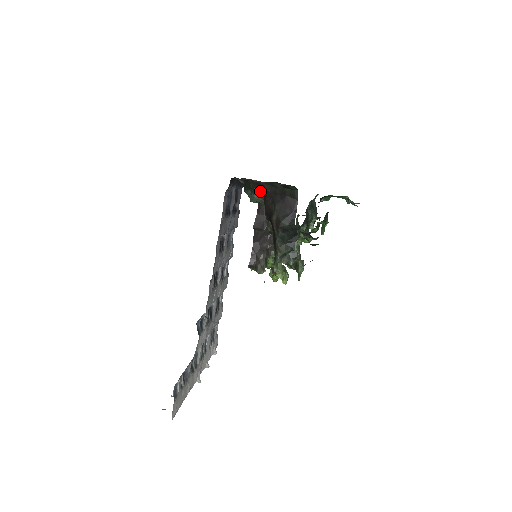
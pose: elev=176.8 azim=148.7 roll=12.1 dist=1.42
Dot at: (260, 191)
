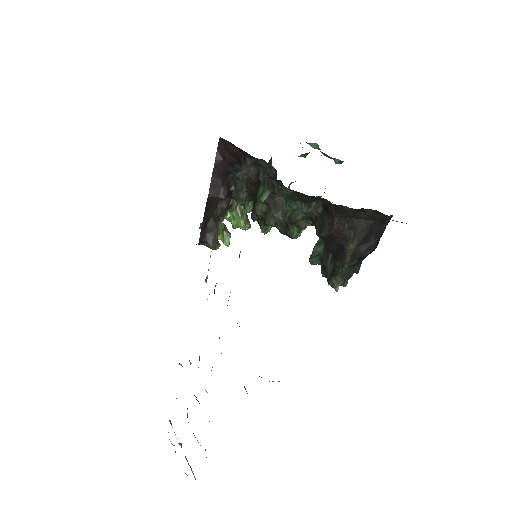
Dot at: (316, 203)
